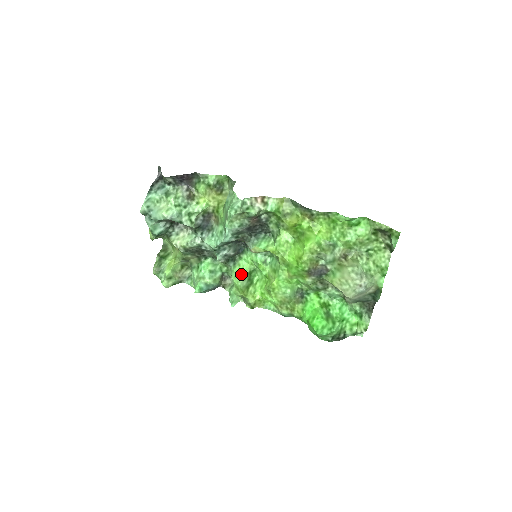
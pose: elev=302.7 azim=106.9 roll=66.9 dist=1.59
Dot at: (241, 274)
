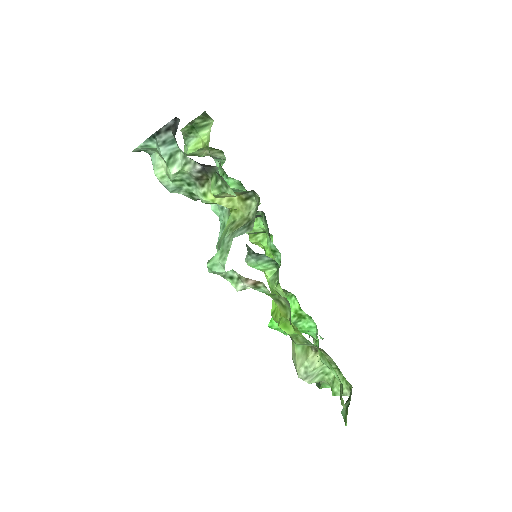
Dot at: occluded
